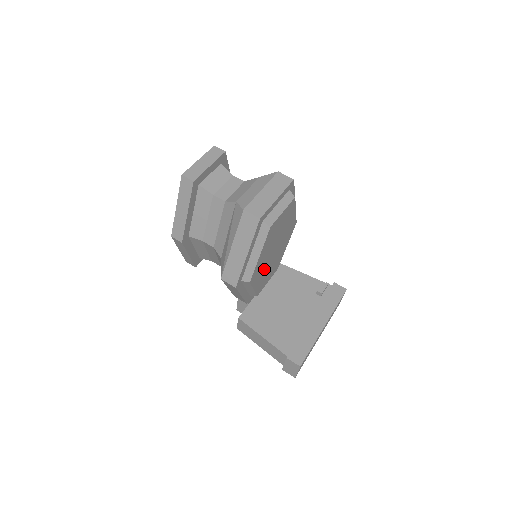
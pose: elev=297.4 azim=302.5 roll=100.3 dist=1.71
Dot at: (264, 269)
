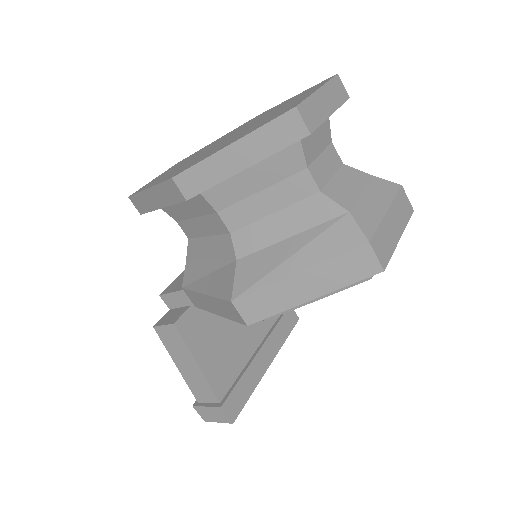
Dot at: occluded
